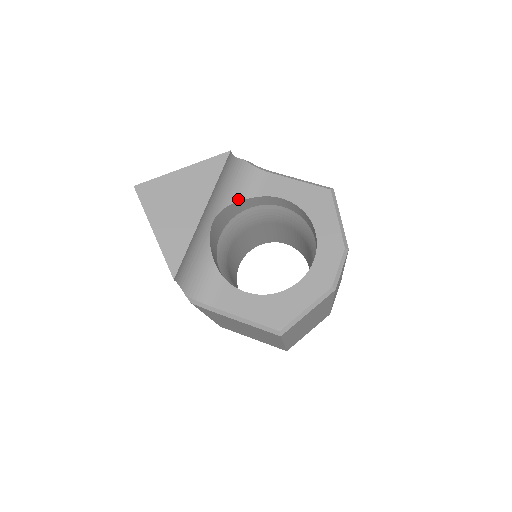
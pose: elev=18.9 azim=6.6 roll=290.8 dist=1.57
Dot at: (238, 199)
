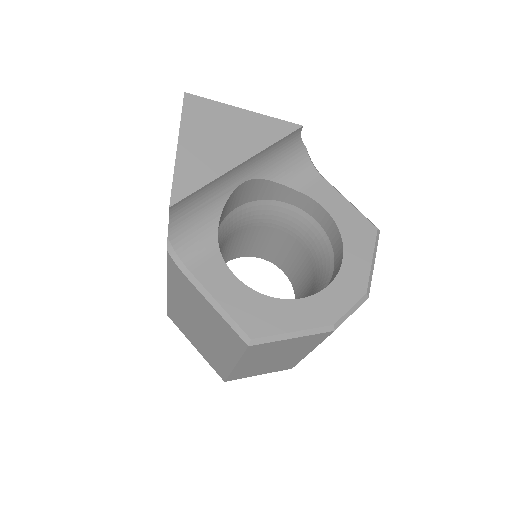
Dot at: (279, 180)
